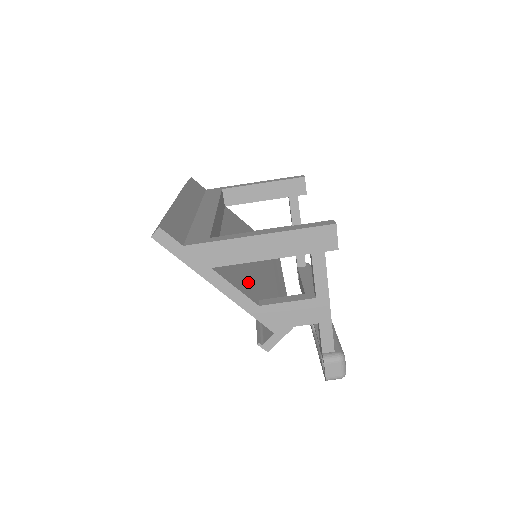
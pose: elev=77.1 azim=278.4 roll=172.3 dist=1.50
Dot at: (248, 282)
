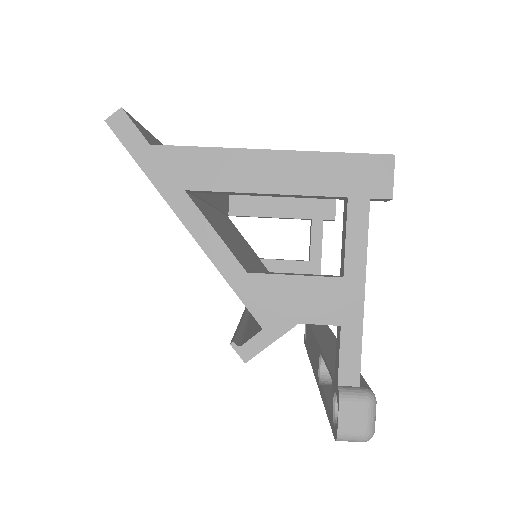
Dot at: (237, 252)
